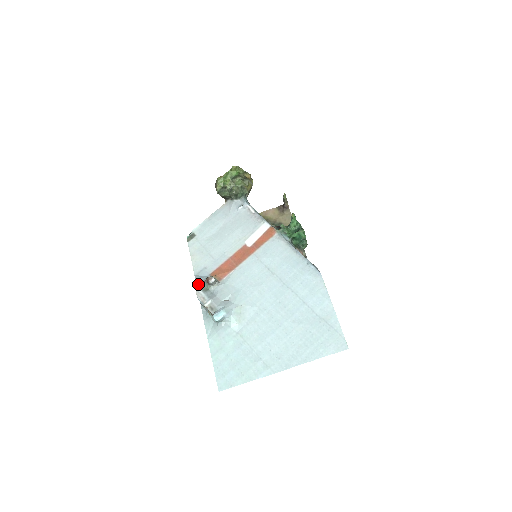
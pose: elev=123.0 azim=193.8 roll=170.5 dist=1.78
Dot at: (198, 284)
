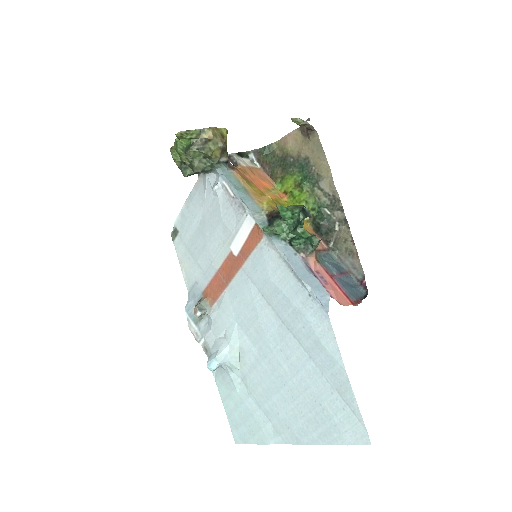
Dot at: (189, 312)
